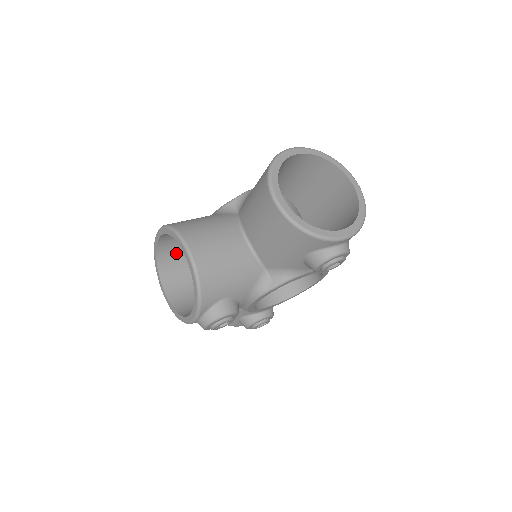
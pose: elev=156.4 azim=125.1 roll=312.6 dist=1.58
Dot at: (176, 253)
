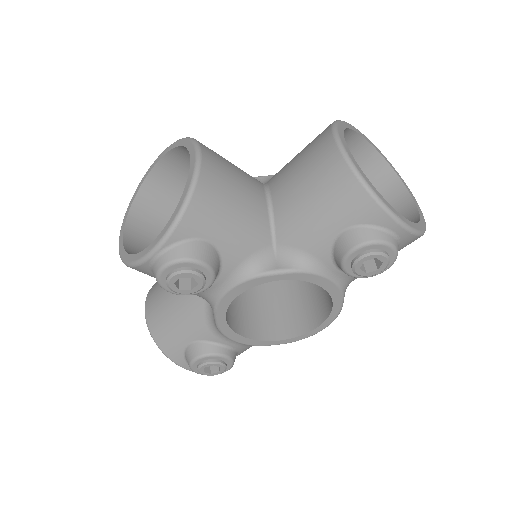
Dot at: (163, 204)
